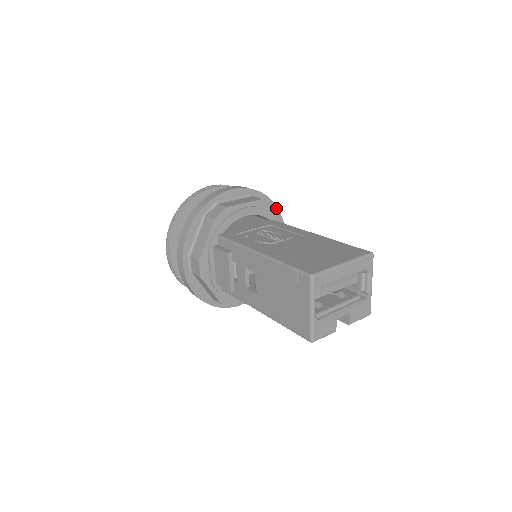
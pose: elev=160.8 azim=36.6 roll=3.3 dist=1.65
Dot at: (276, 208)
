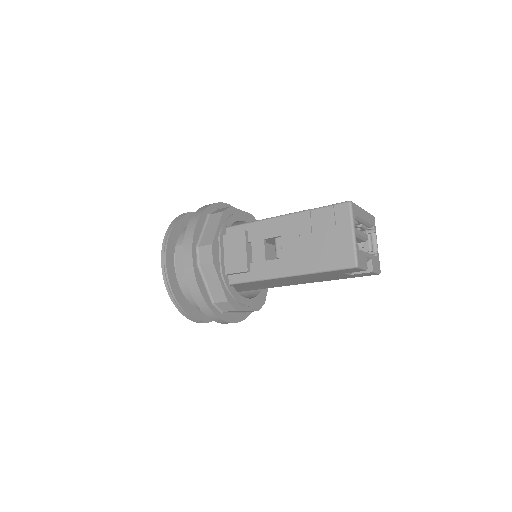
Dot at: occluded
